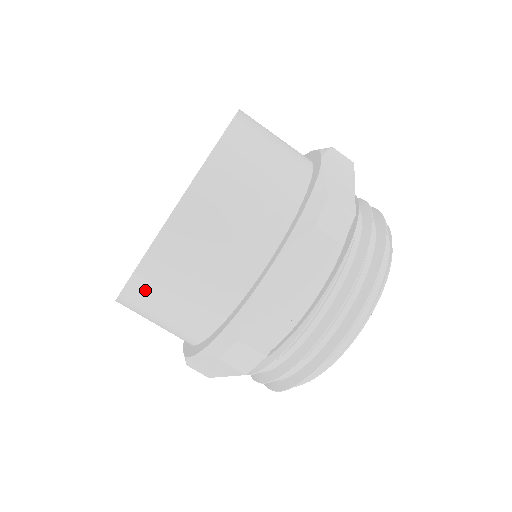
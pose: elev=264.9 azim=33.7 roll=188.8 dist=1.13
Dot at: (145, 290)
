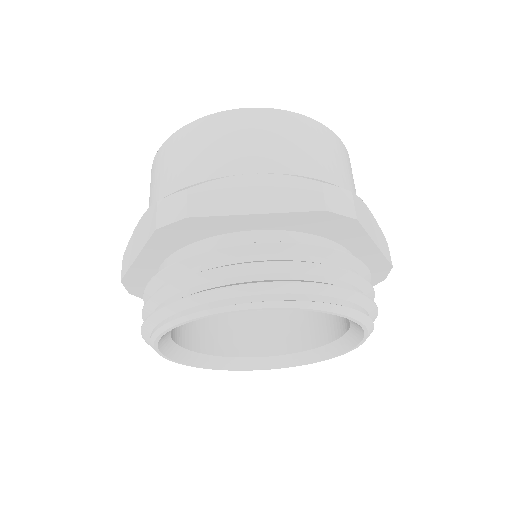
Dot at: (179, 142)
